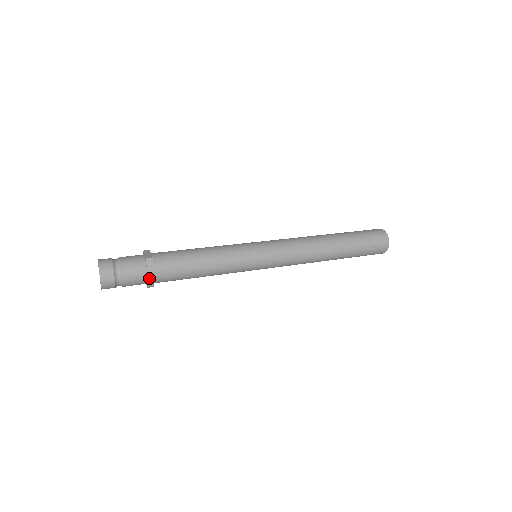
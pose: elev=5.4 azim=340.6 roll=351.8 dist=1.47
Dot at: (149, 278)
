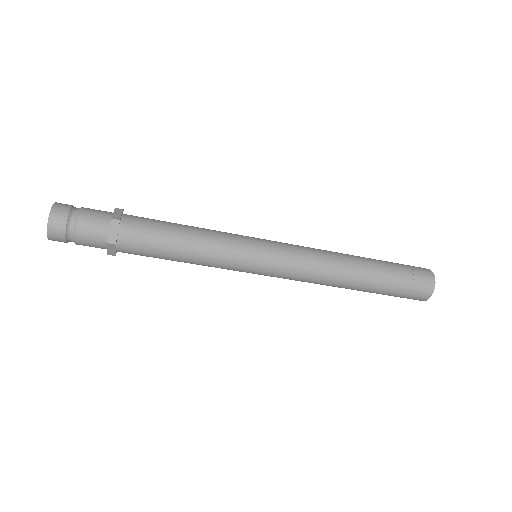
Dot at: (112, 221)
